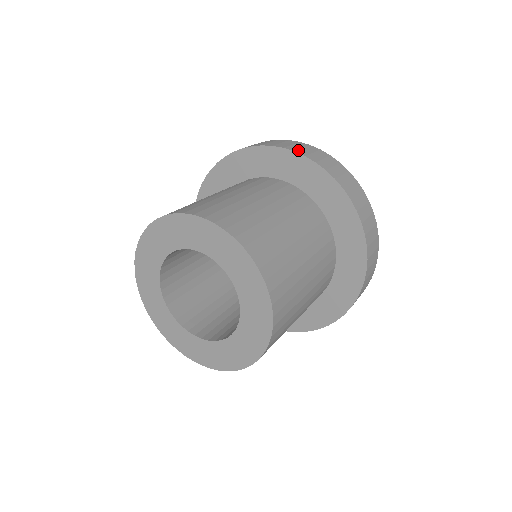
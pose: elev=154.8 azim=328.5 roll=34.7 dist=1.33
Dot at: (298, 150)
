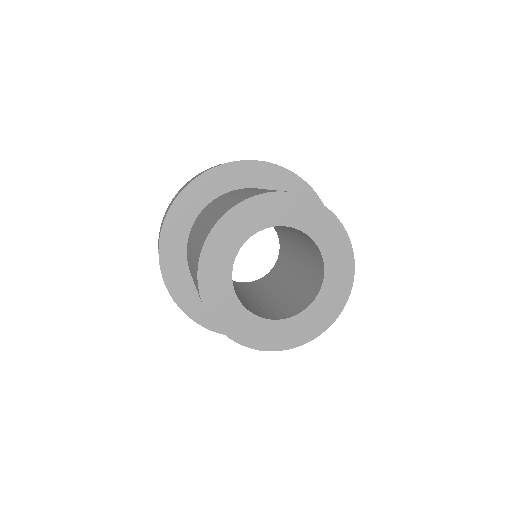
Dot at: (254, 160)
